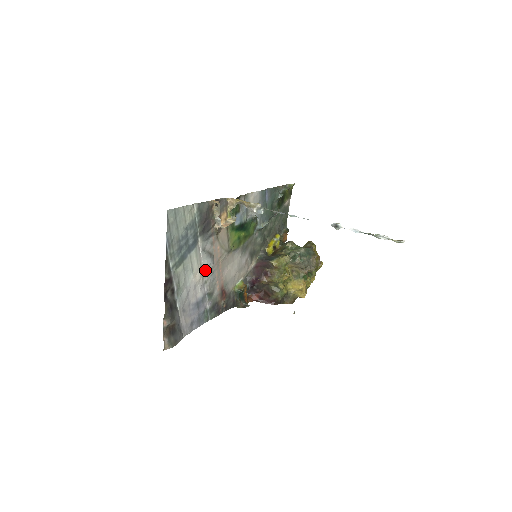
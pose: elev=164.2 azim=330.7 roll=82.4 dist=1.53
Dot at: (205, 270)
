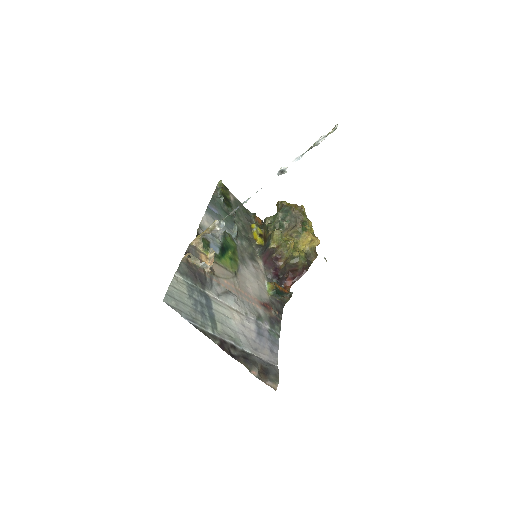
Dot at: (236, 307)
